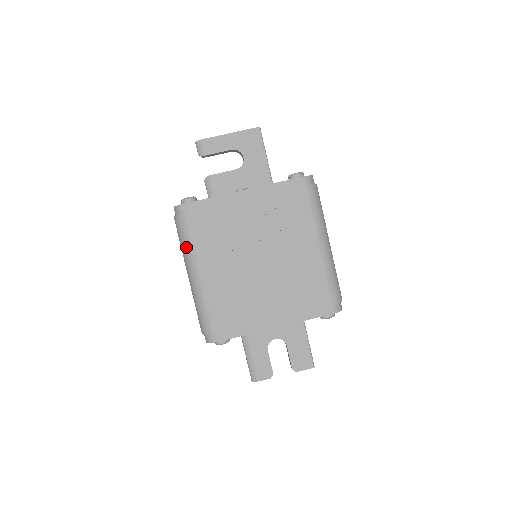
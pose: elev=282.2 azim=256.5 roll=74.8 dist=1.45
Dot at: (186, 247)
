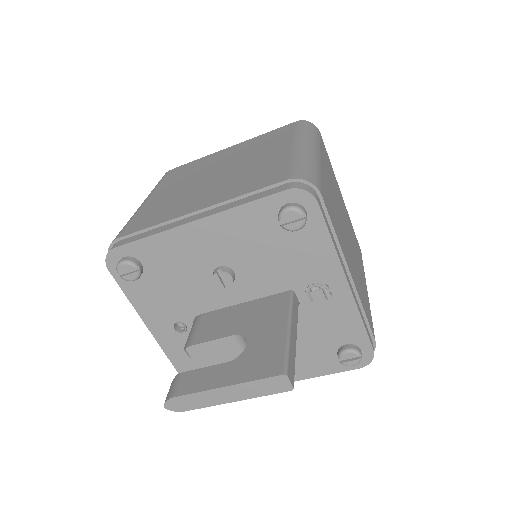
Dot at: occluded
